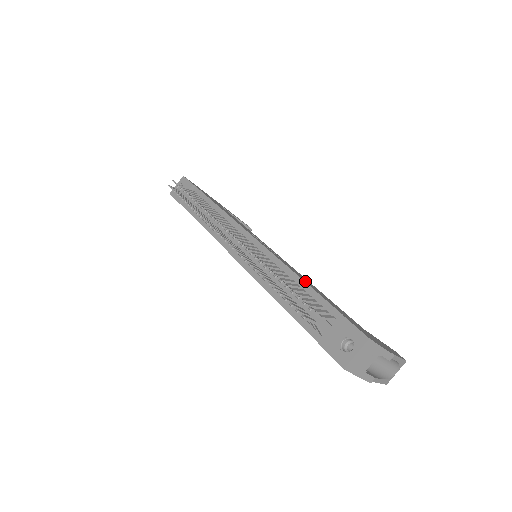
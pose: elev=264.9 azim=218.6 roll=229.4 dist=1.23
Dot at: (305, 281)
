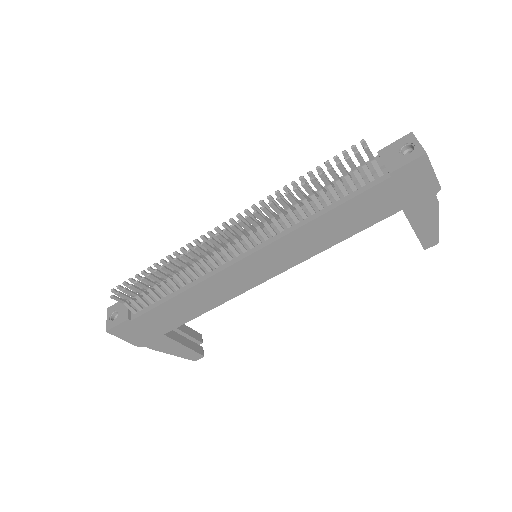
Dot at: occluded
